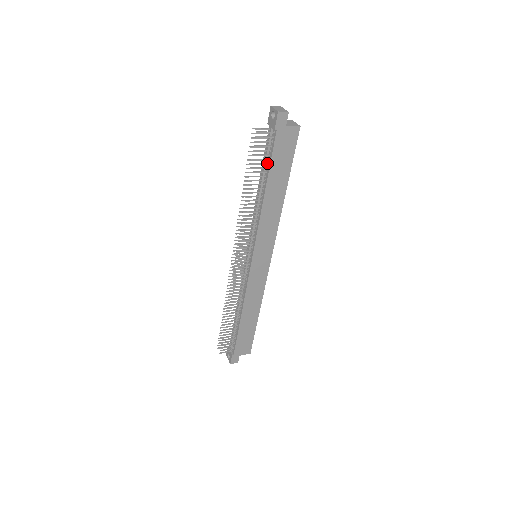
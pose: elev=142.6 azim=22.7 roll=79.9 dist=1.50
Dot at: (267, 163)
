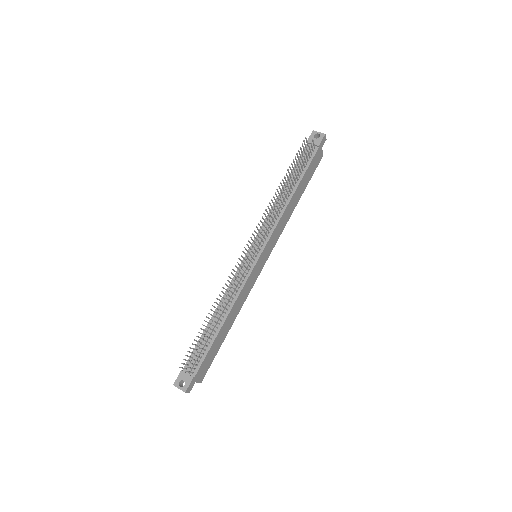
Dot at: (303, 169)
